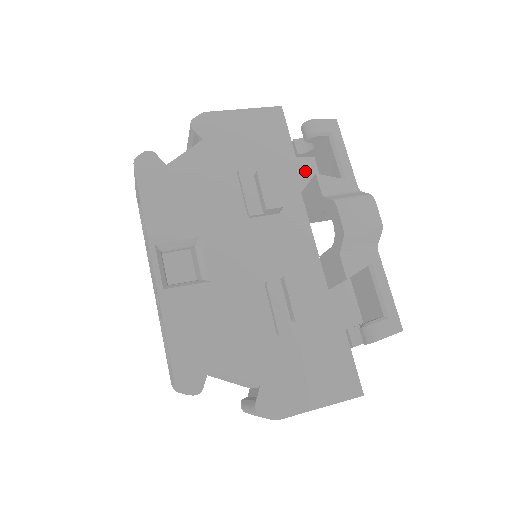
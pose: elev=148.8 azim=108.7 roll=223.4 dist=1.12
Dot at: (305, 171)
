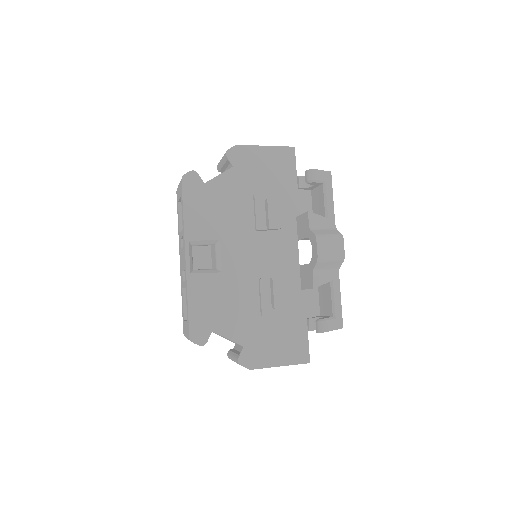
Dot at: (302, 201)
